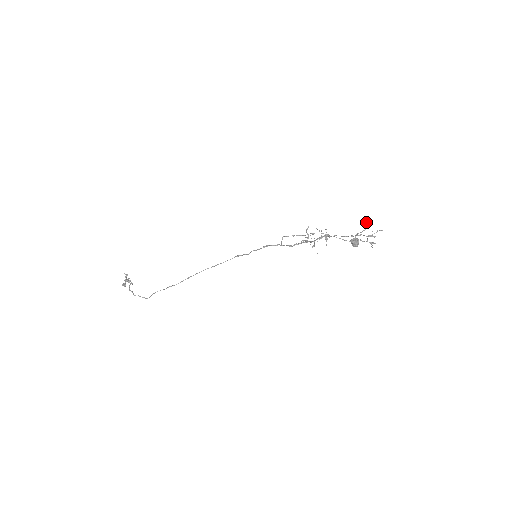
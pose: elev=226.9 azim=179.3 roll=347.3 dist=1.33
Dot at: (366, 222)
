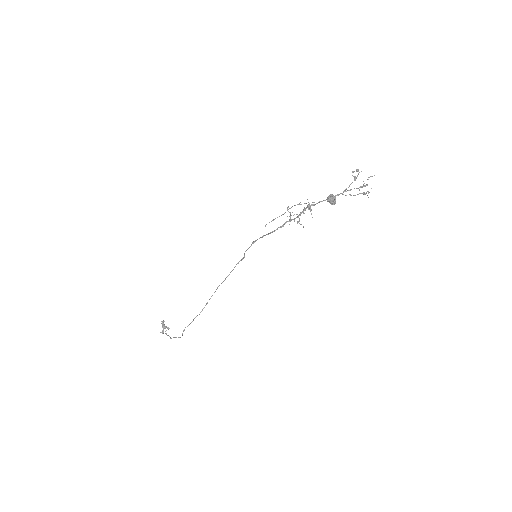
Dot at: occluded
